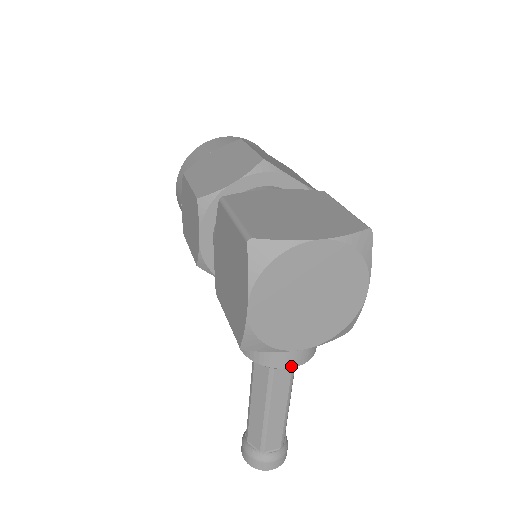
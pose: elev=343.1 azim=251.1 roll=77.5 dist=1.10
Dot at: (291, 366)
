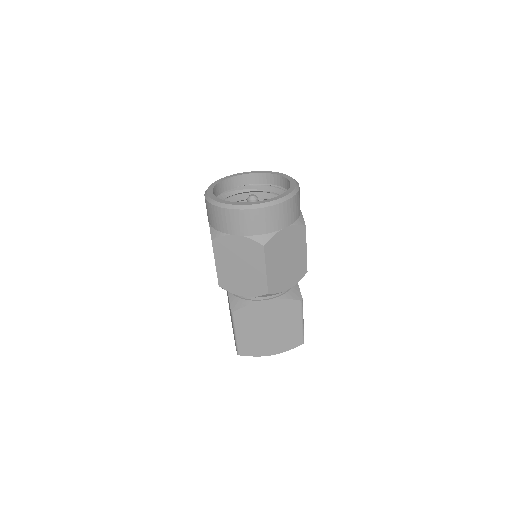
Dot at: occluded
